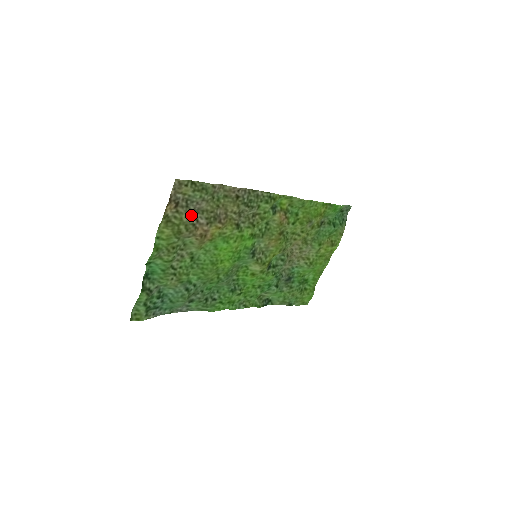
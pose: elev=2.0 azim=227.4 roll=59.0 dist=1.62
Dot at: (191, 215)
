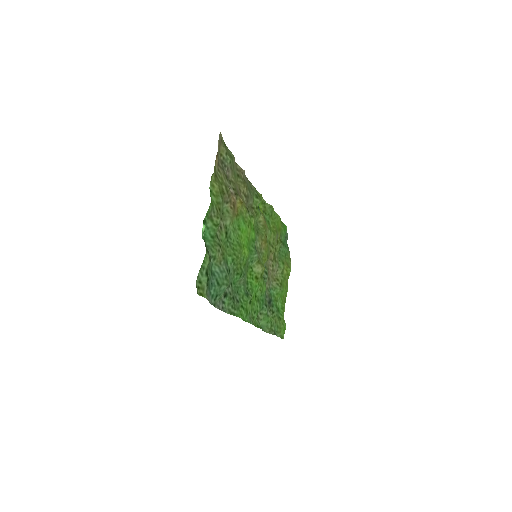
Dot at: (226, 178)
